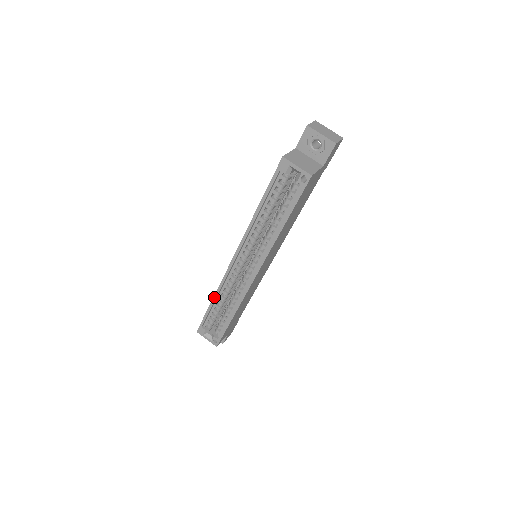
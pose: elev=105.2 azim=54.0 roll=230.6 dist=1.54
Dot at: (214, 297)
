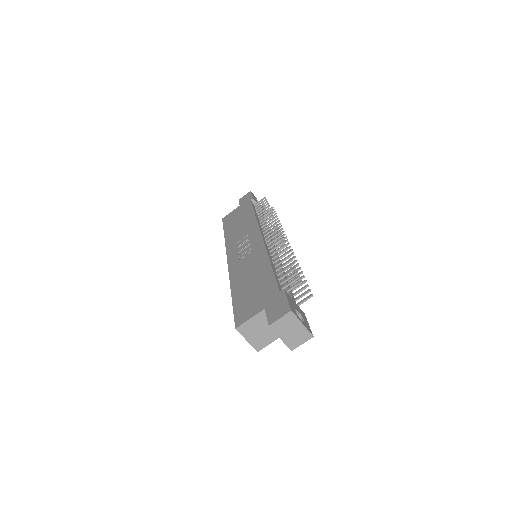
Dot at: (225, 238)
